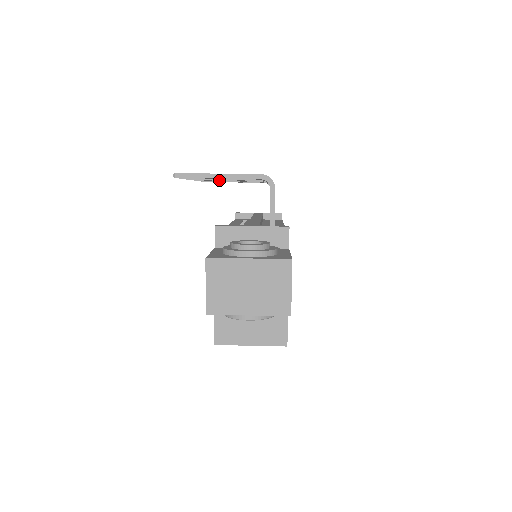
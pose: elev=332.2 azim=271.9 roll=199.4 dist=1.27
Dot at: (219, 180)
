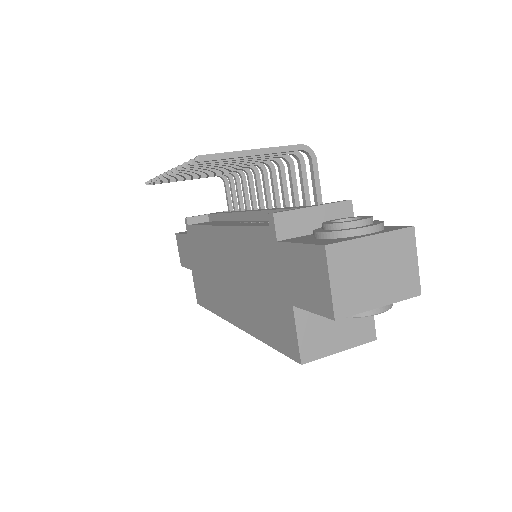
Dot at: (204, 170)
